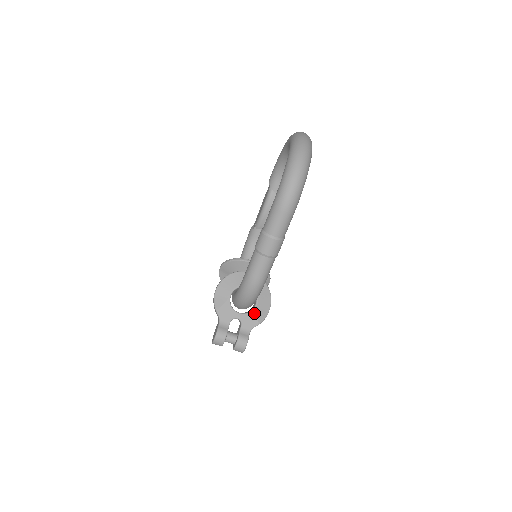
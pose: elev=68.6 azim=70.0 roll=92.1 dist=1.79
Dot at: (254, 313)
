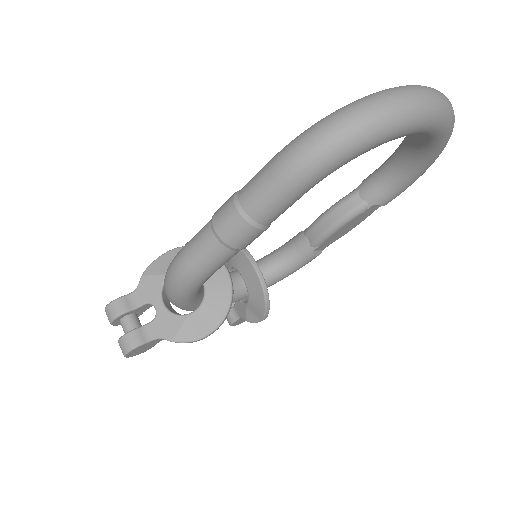
Dot at: (179, 321)
